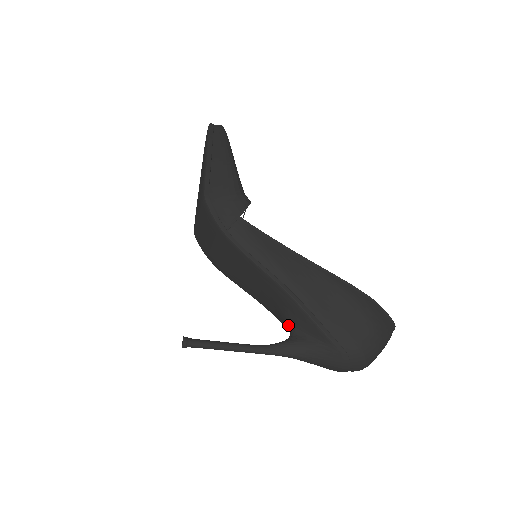
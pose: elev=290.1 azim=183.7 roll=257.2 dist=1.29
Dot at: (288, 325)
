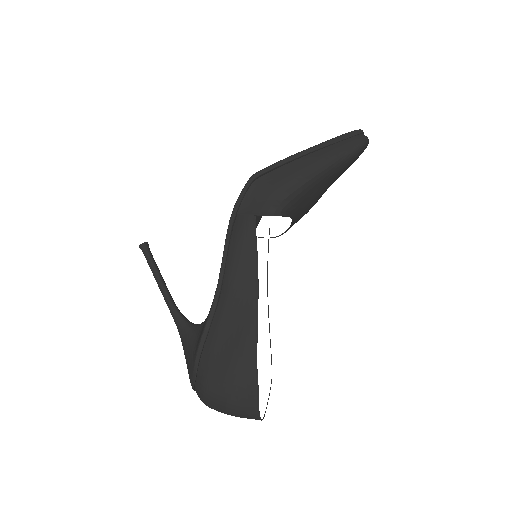
Dot at: occluded
